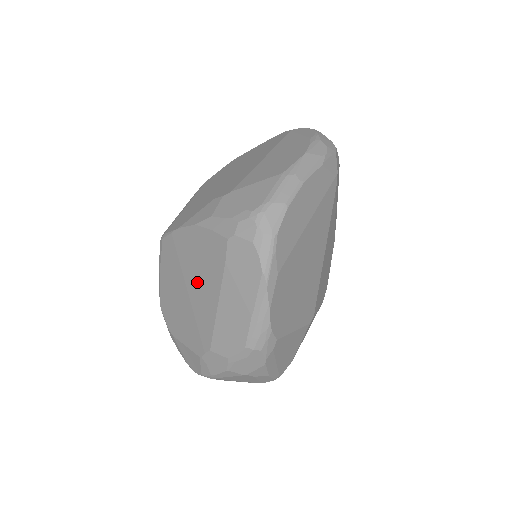
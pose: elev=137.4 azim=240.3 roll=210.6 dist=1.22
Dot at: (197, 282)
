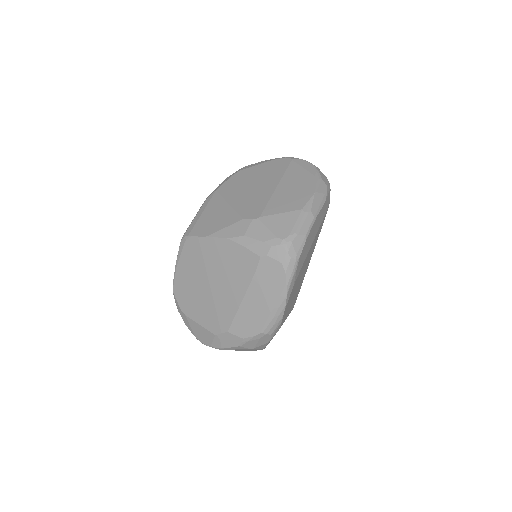
Dot at: (222, 281)
